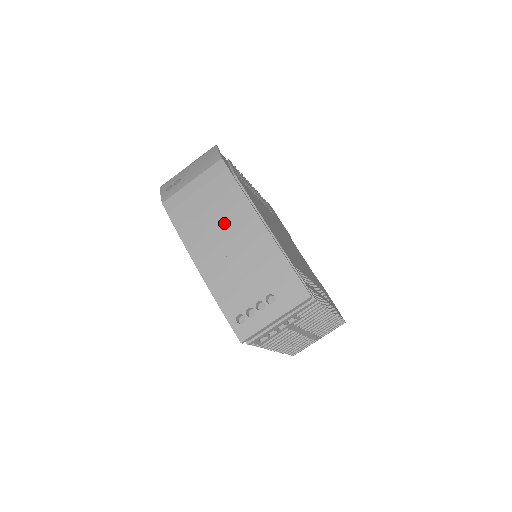
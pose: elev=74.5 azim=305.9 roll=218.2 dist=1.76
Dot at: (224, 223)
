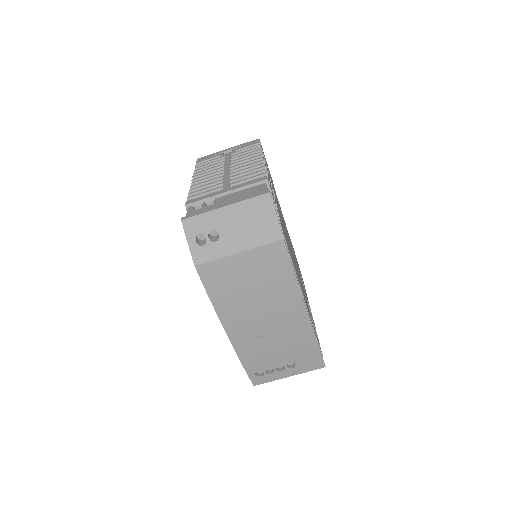
Dot at: (268, 306)
